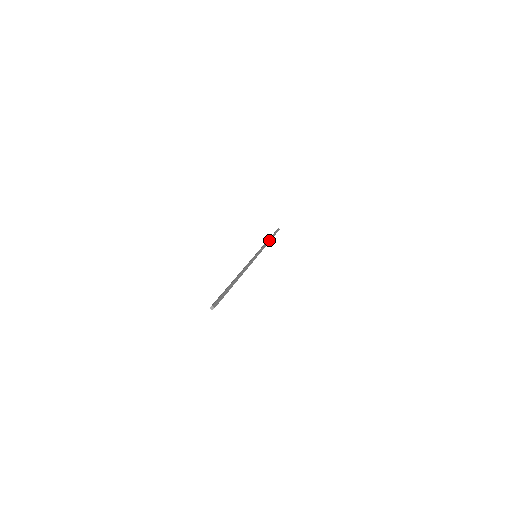
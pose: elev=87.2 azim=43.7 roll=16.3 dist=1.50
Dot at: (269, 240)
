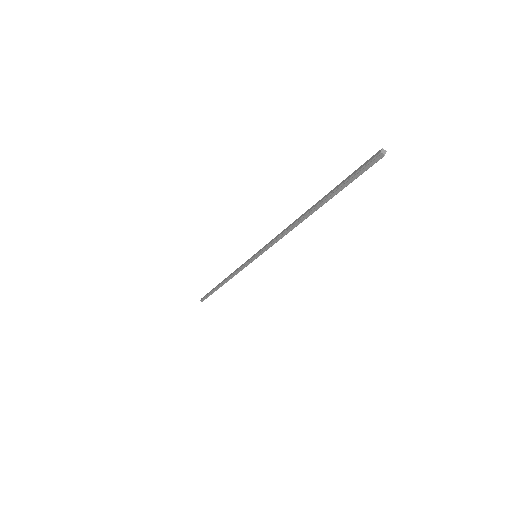
Dot at: occluded
